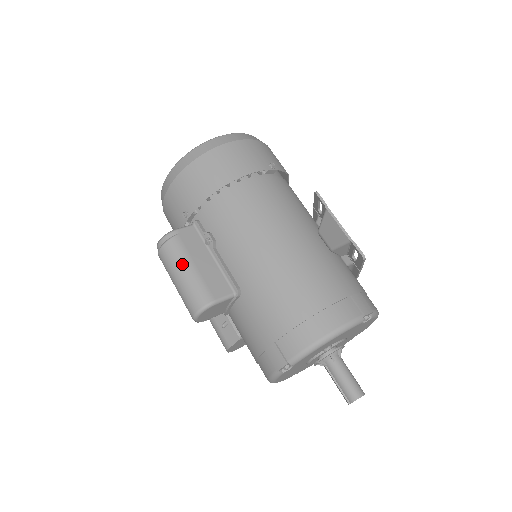
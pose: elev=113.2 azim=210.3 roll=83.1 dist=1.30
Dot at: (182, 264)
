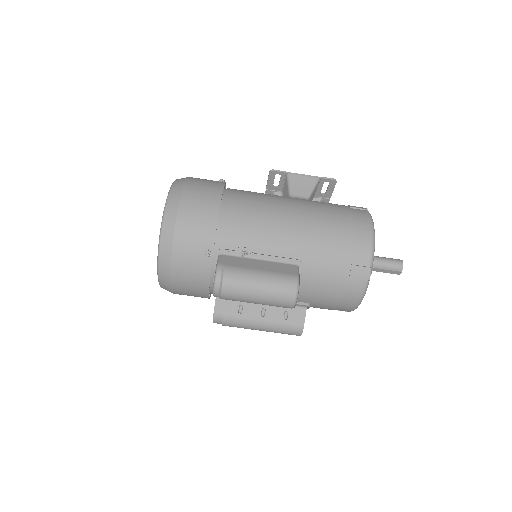
Dot at: (252, 277)
